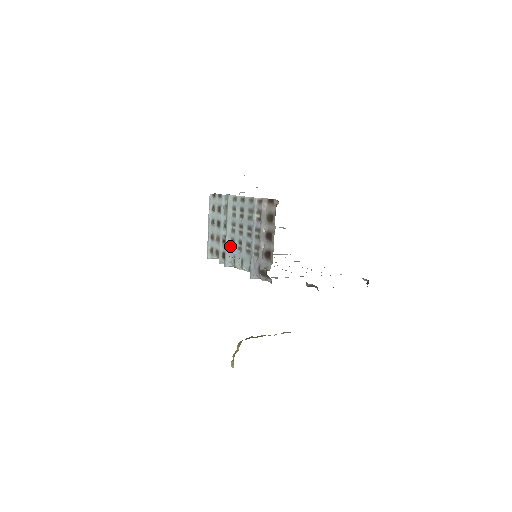
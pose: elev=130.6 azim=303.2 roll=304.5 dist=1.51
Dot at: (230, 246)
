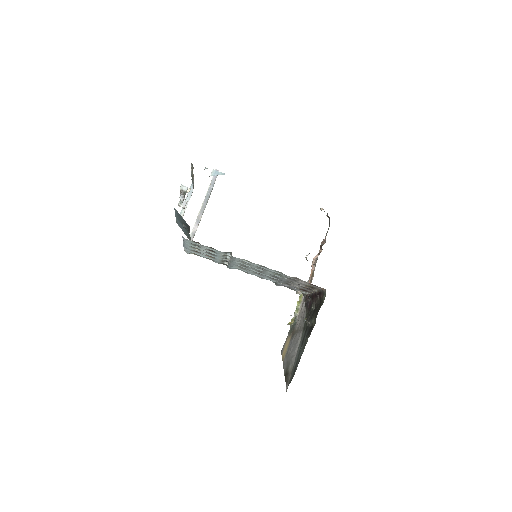
Dot at: (238, 268)
